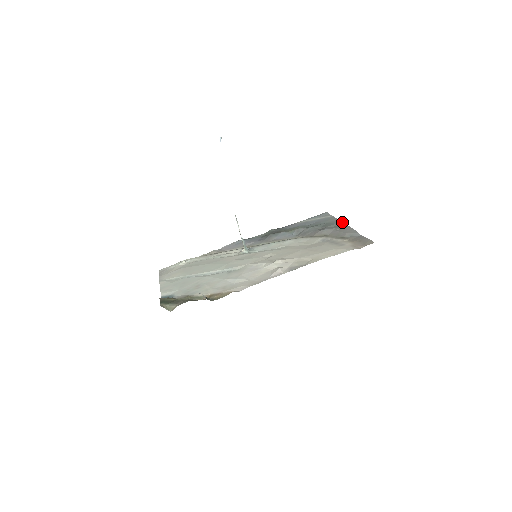
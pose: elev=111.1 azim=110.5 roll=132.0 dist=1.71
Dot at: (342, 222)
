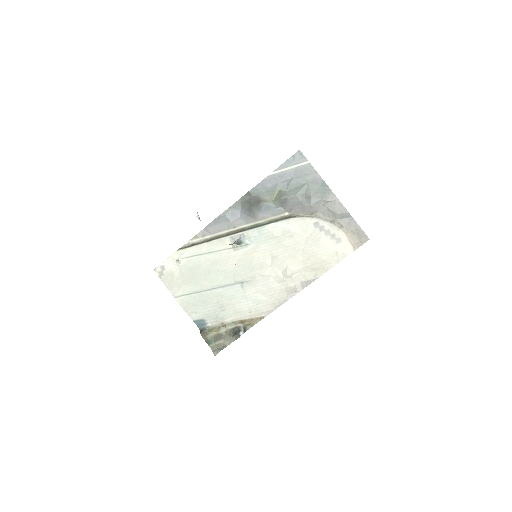
Dot at: (326, 185)
